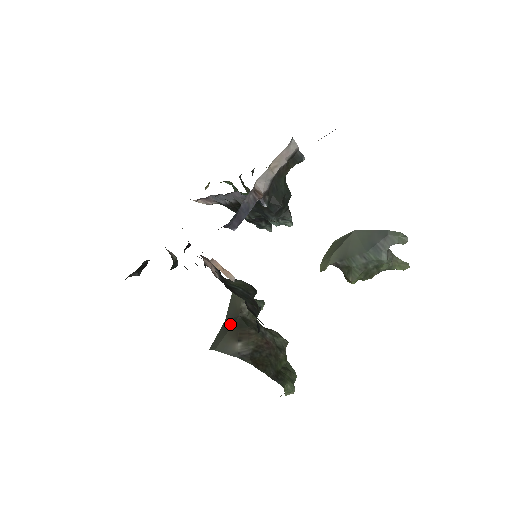
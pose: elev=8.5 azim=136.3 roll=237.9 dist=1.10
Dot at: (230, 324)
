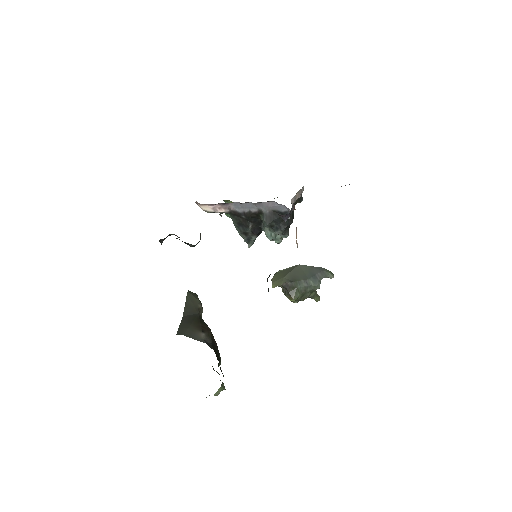
Dot at: (191, 318)
